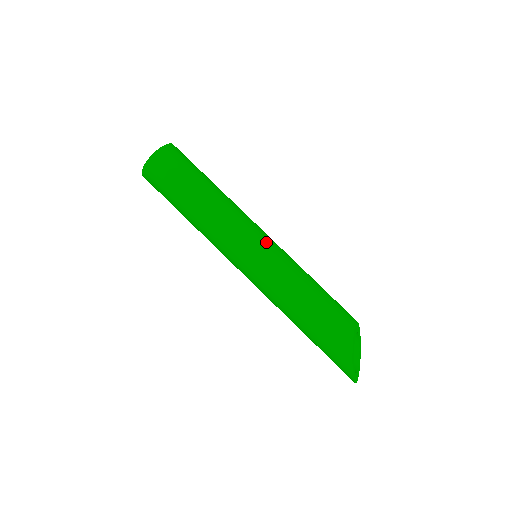
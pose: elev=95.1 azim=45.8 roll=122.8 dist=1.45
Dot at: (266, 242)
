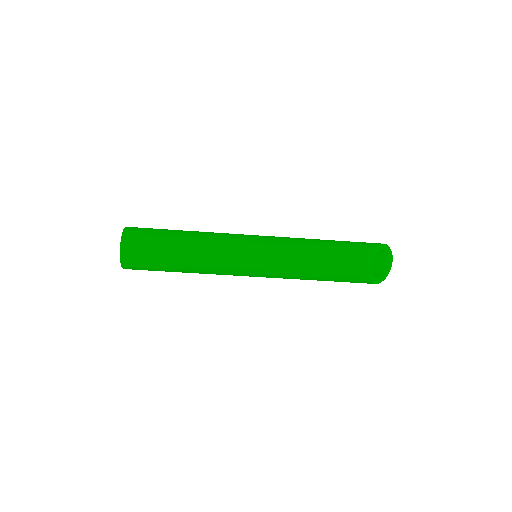
Dot at: (255, 265)
